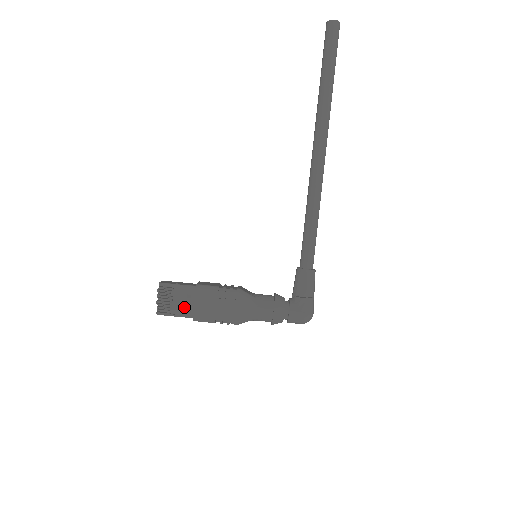
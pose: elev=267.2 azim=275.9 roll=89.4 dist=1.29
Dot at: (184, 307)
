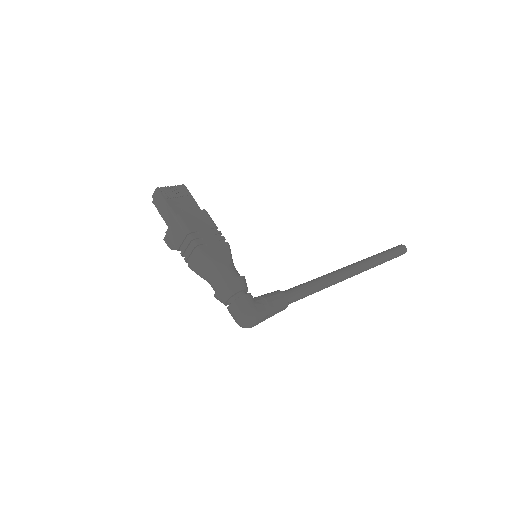
Dot at: (180, 207)
